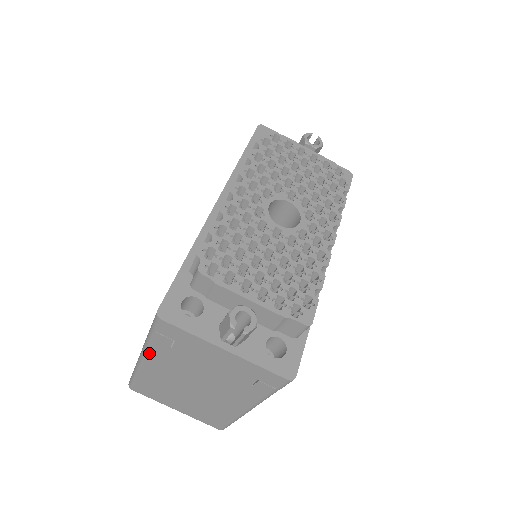
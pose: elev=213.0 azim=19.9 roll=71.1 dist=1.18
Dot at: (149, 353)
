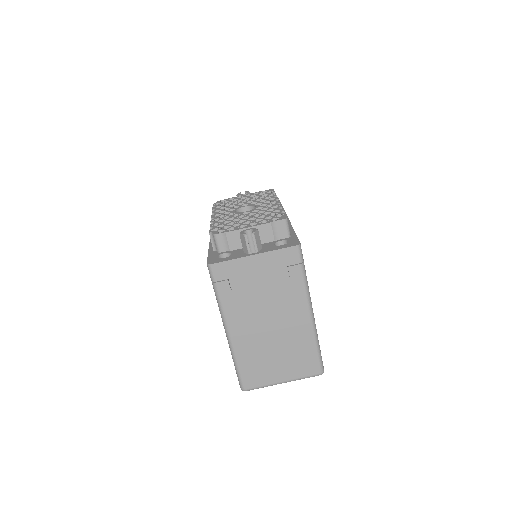
Dot at: (226, 315)
